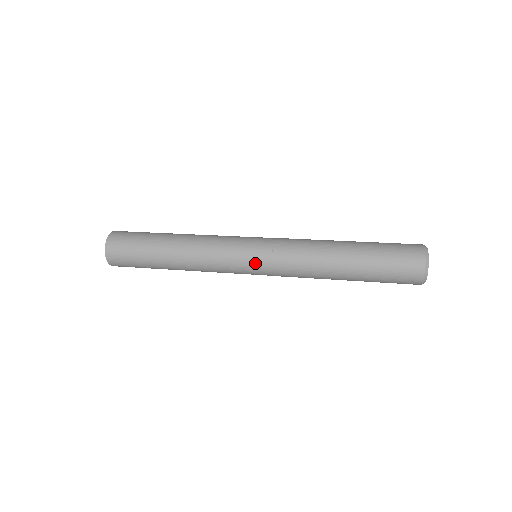
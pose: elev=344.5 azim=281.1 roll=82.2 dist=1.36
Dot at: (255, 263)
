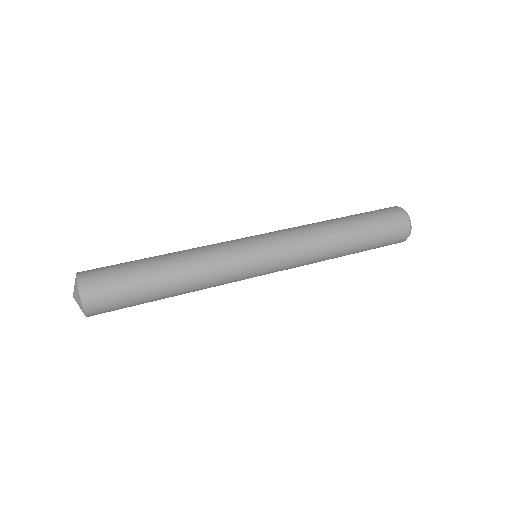
Dot at: (266, 269)
